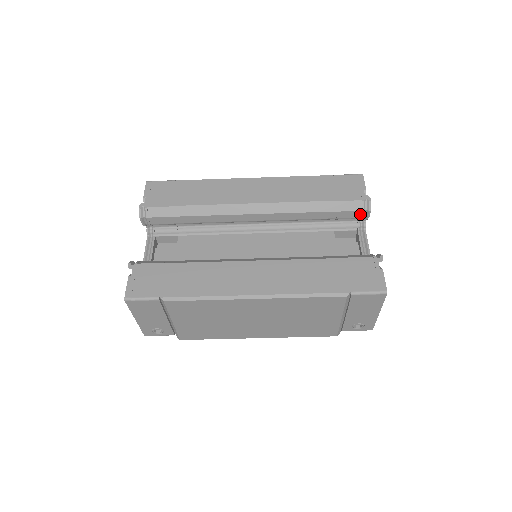
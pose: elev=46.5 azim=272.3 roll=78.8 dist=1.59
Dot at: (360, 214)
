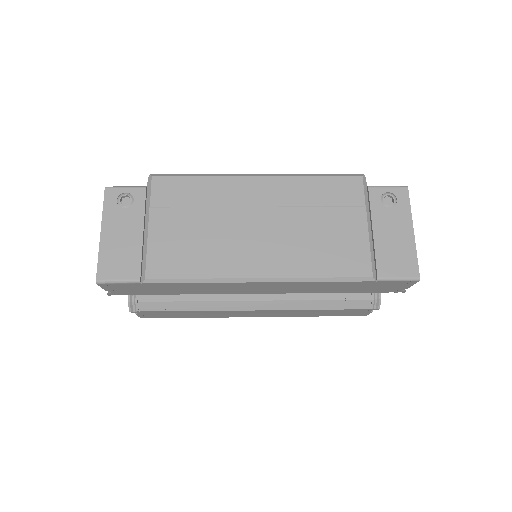
Dot at: occluded
